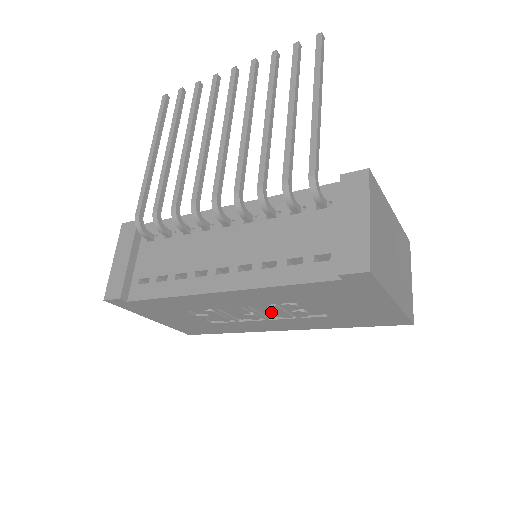
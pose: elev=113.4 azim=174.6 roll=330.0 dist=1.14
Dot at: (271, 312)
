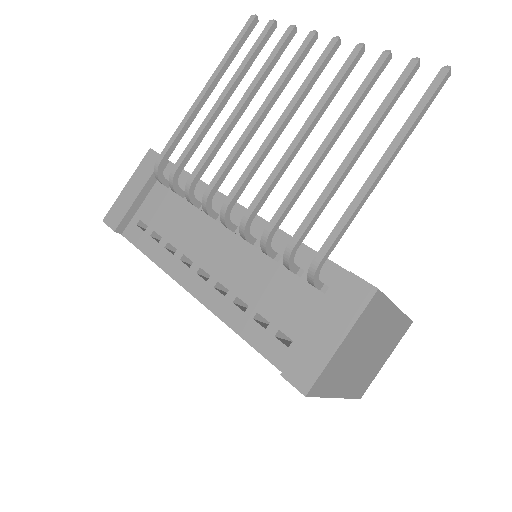
Dot at: occluded
